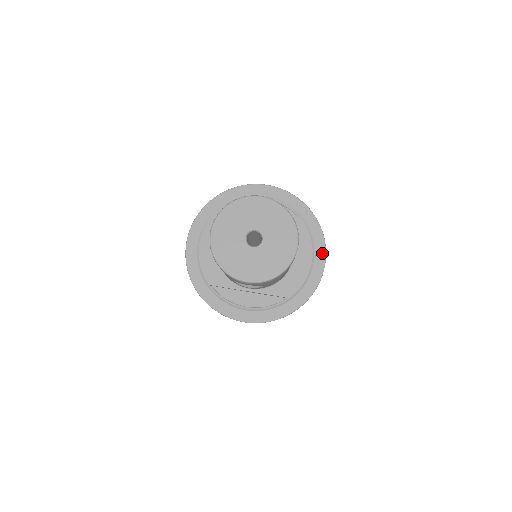
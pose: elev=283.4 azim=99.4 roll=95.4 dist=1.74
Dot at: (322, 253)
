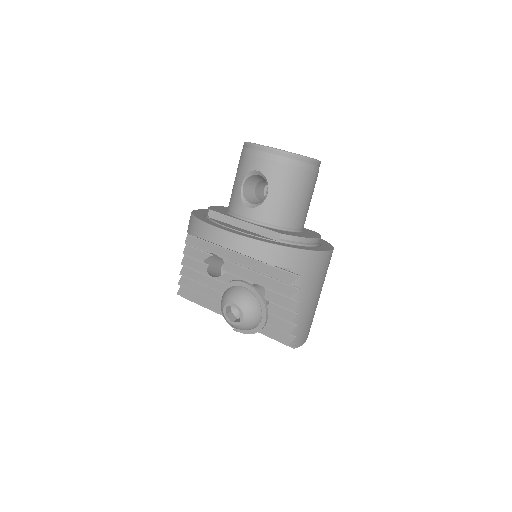
Dot at: (328, 248)
